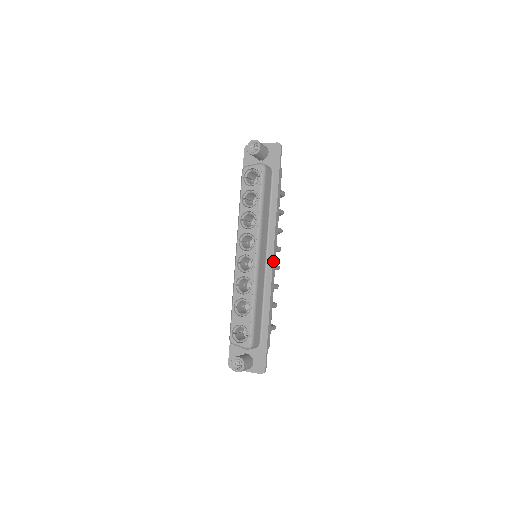
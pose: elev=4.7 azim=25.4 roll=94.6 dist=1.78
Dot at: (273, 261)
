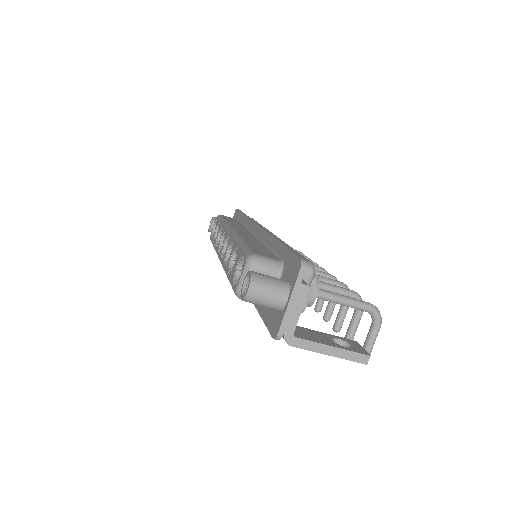
Dot at: occluded
